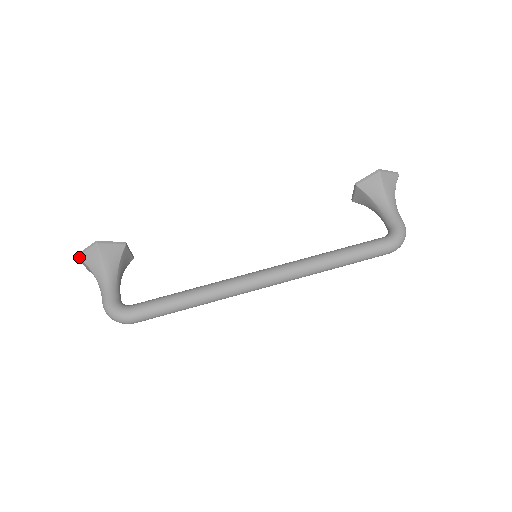
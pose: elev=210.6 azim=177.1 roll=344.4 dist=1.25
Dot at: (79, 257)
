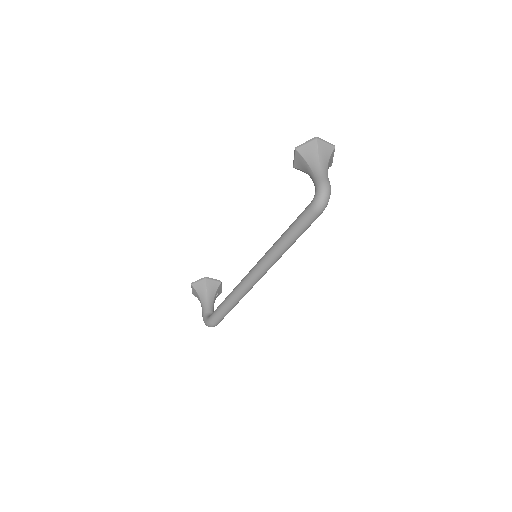
Dot at: (193, 294)
